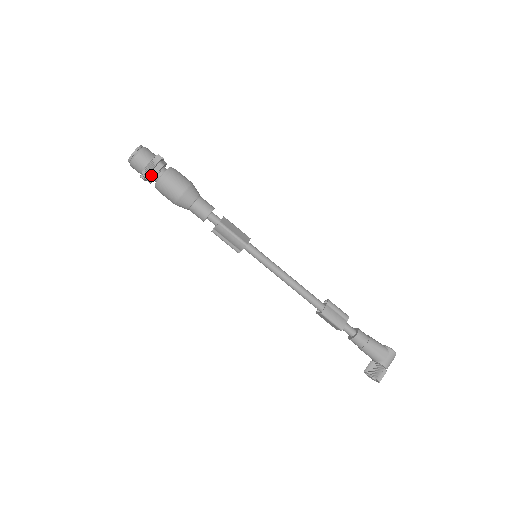
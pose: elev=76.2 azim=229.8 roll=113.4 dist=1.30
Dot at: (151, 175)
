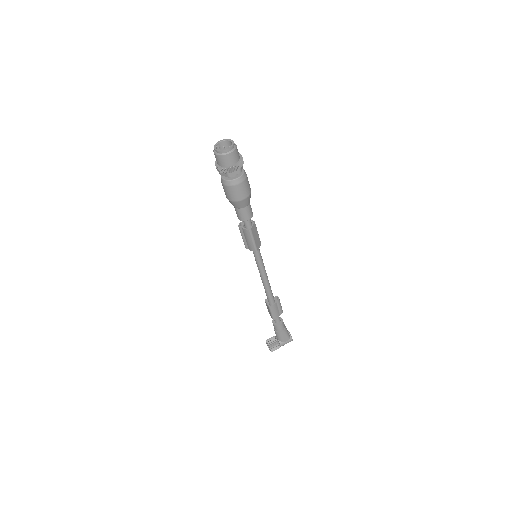
Dot at: (226, 174)
